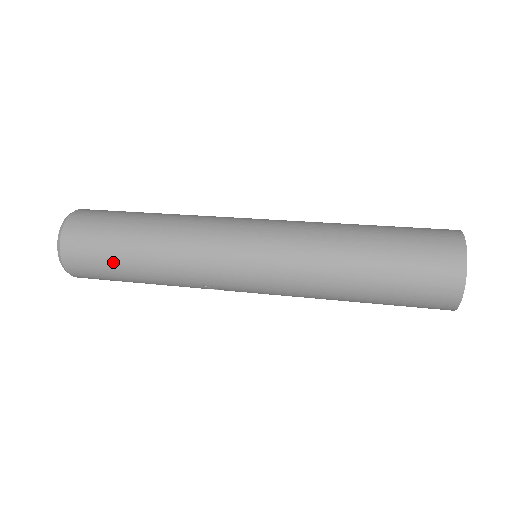
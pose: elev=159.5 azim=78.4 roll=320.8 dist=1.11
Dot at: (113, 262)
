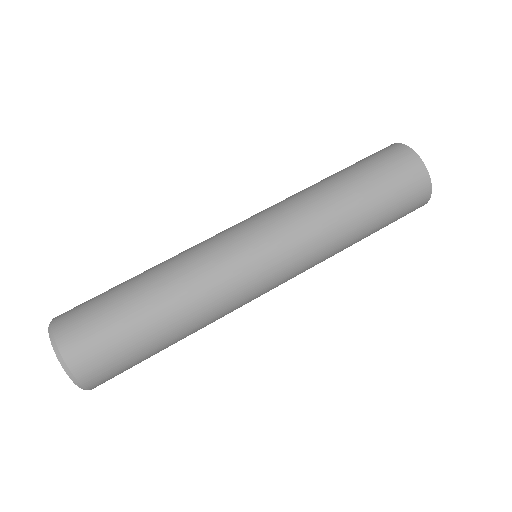
Dot at: (144, 354)
